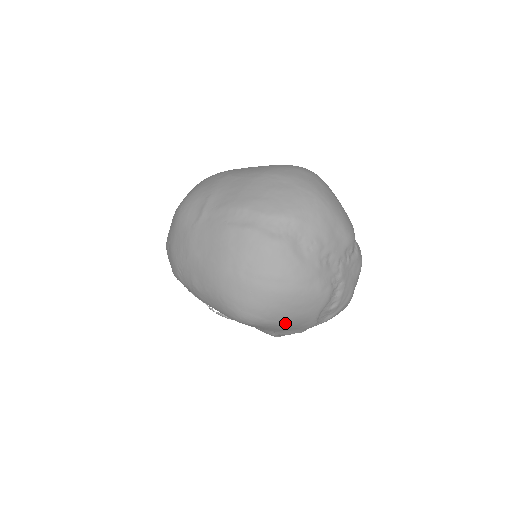
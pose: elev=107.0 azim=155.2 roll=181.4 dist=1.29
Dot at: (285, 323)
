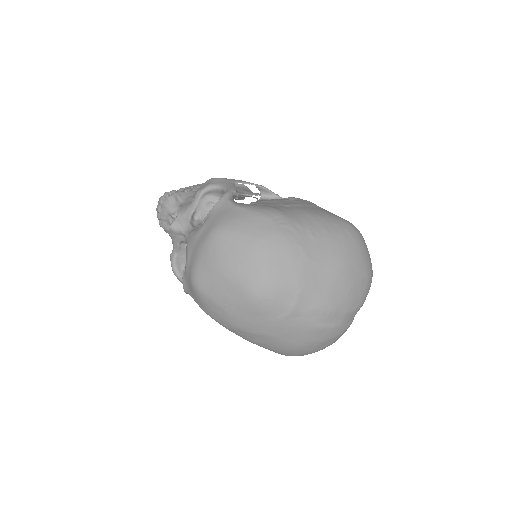
Dot at: occluded
